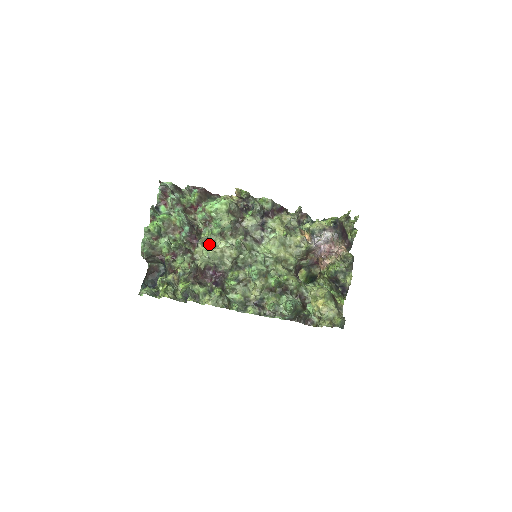
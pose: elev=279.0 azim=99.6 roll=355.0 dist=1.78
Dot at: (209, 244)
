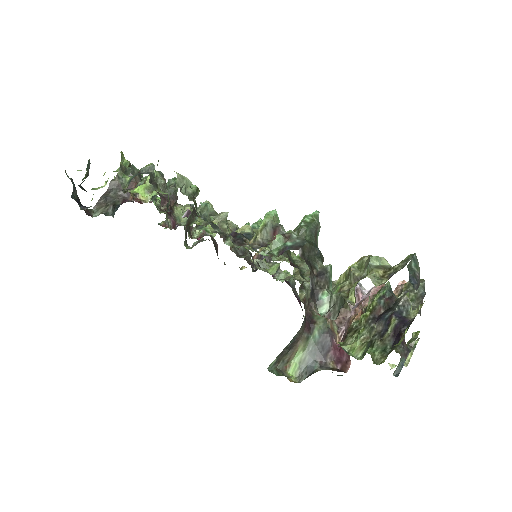
Dot at: occluded
